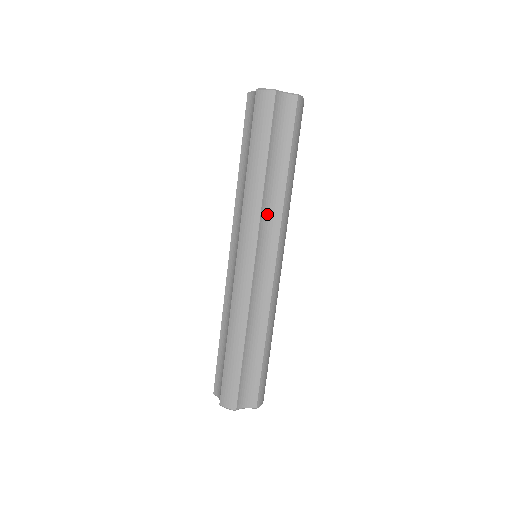
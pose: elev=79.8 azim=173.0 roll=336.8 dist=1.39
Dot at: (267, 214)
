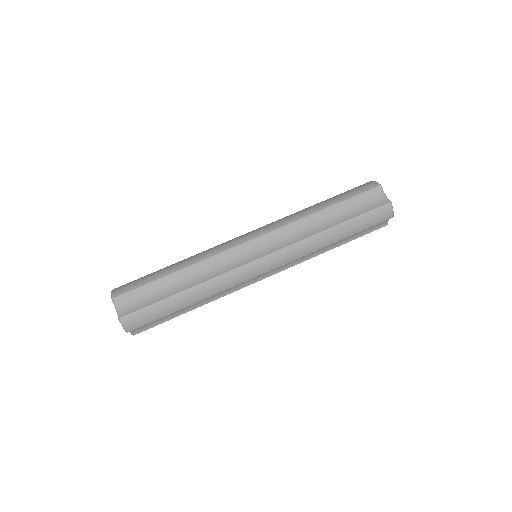
Dot at: (293, 231)
